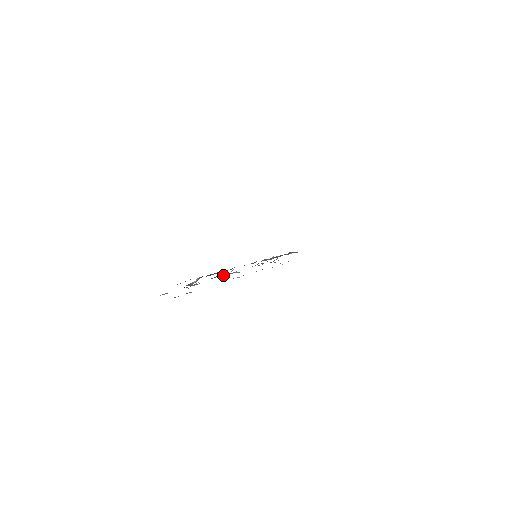
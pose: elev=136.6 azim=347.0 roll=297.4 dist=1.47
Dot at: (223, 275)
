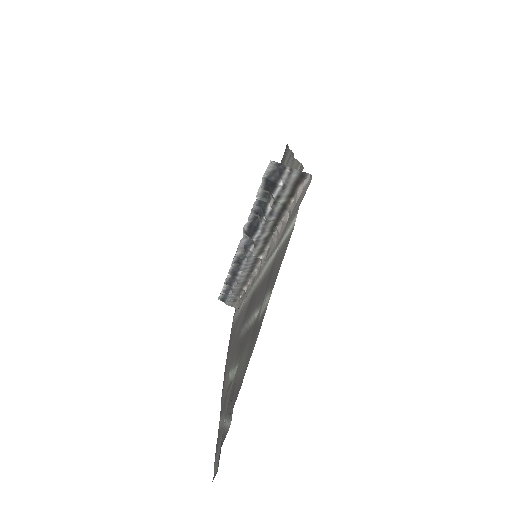
Dot at: (246, 239)
